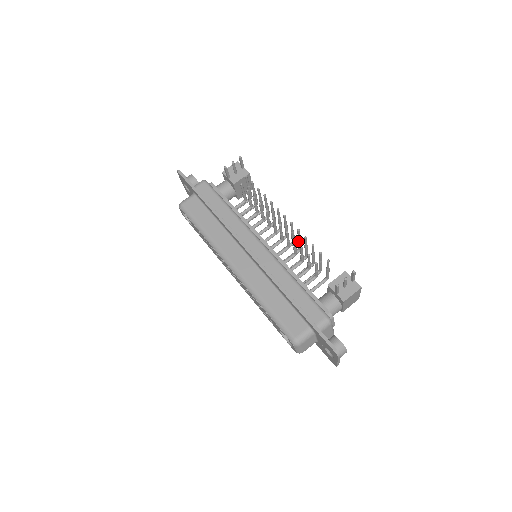
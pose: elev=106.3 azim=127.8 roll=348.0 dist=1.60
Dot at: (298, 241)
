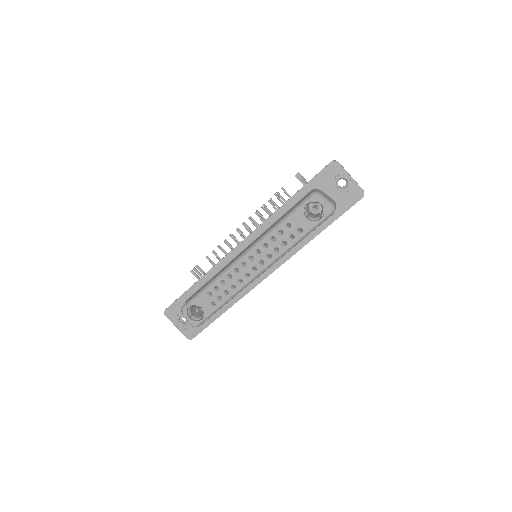
Dot at: occluded
